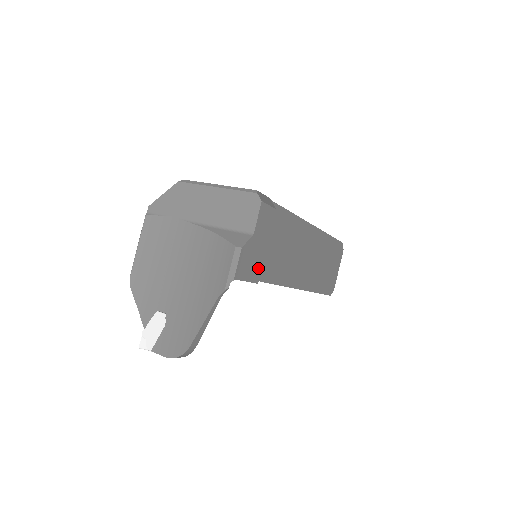
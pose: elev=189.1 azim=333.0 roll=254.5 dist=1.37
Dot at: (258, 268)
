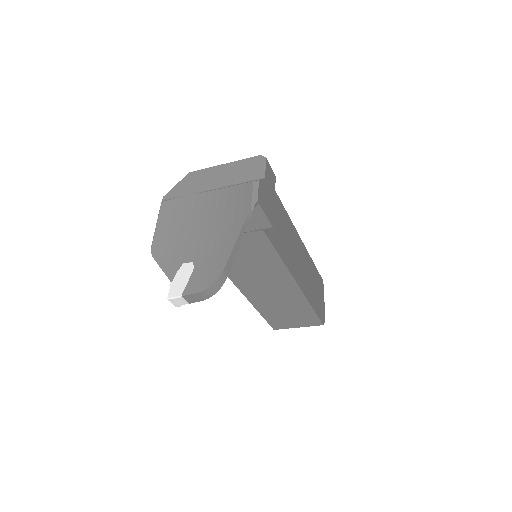
Dot at: (271, 213)
